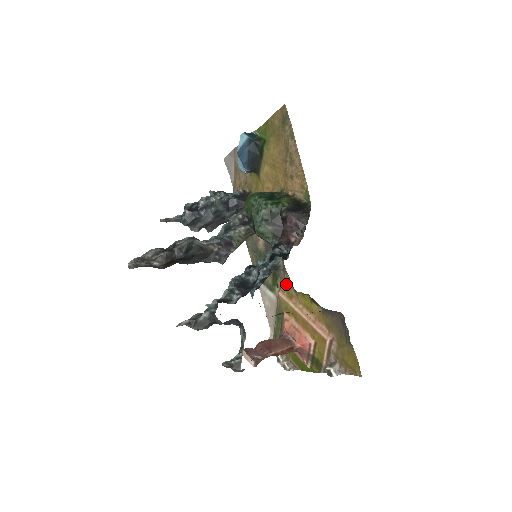
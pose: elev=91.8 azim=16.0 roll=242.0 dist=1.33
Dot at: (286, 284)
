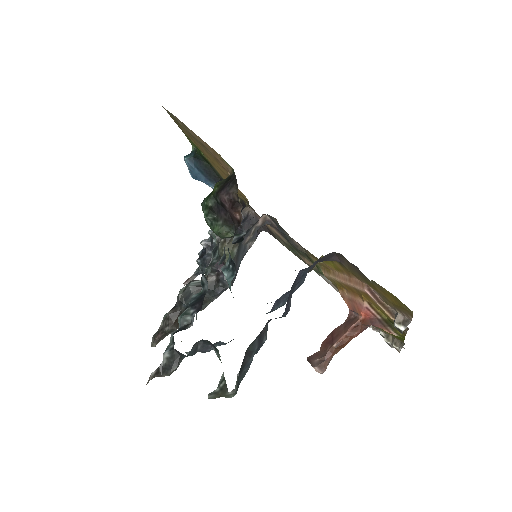
Dot at: (316, 260)
